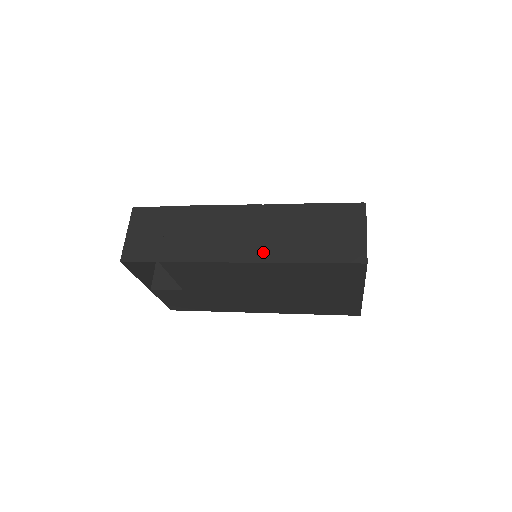
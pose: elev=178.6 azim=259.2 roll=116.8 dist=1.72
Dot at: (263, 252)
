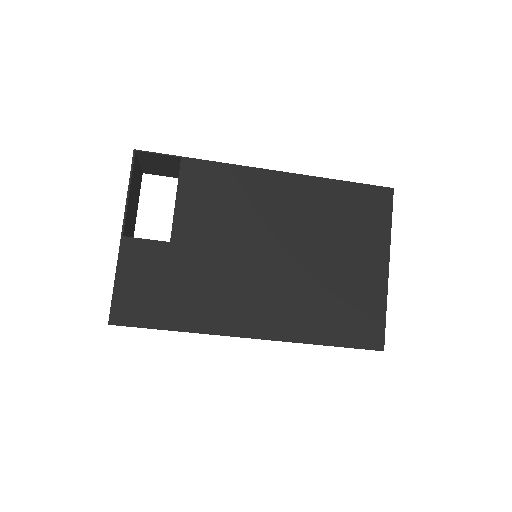
Dot at: occluded
